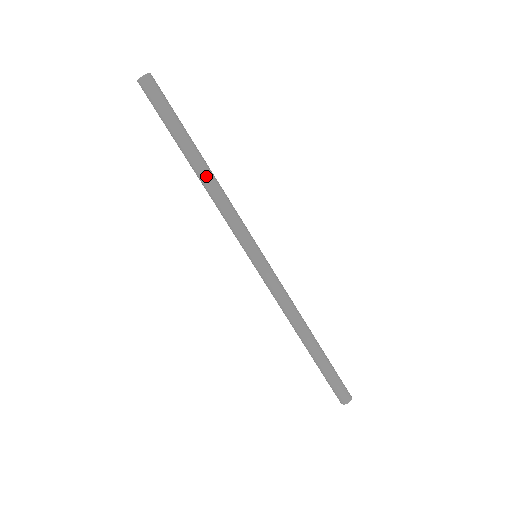
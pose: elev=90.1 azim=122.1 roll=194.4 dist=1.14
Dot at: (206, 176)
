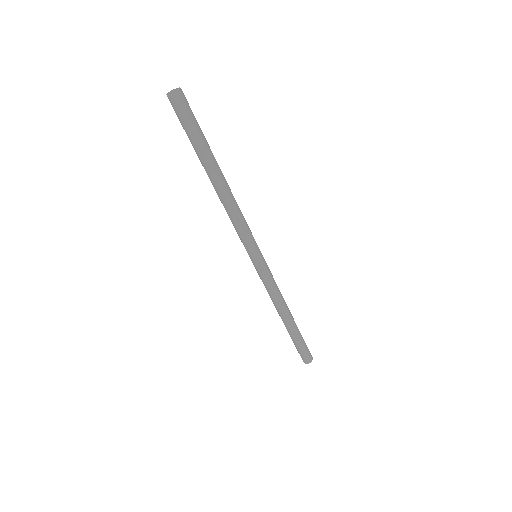
Dot at: (223, 191)
